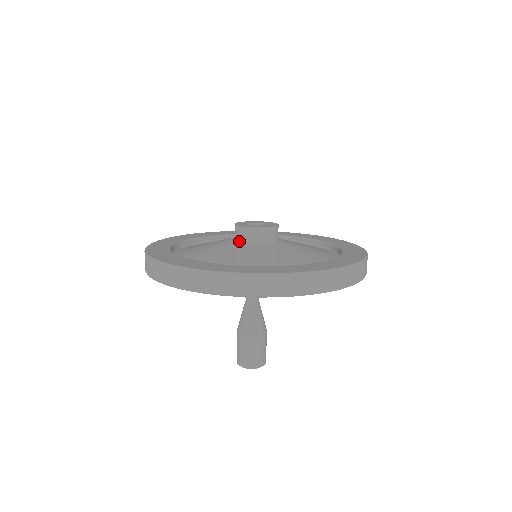
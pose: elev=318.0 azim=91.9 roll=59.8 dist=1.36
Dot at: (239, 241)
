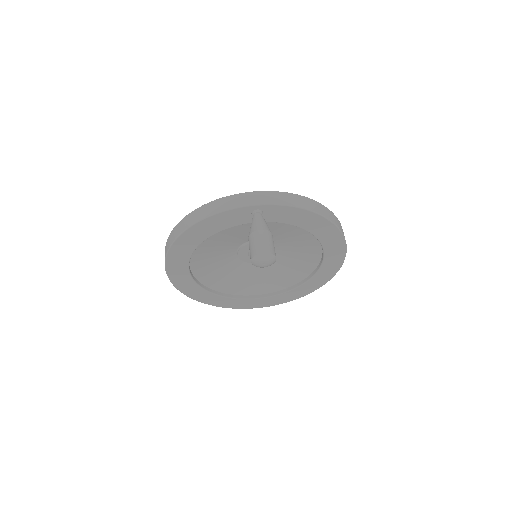
Dot at: occluded
